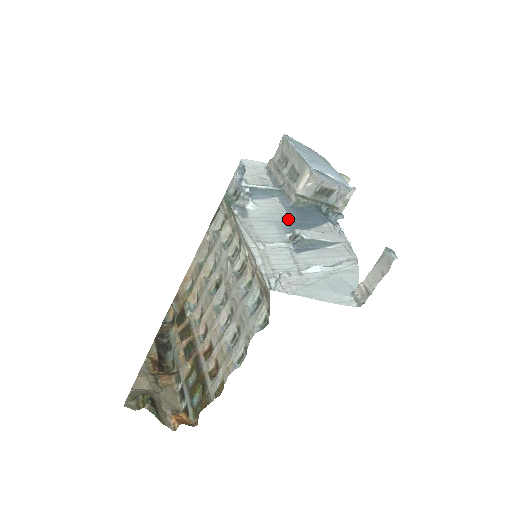
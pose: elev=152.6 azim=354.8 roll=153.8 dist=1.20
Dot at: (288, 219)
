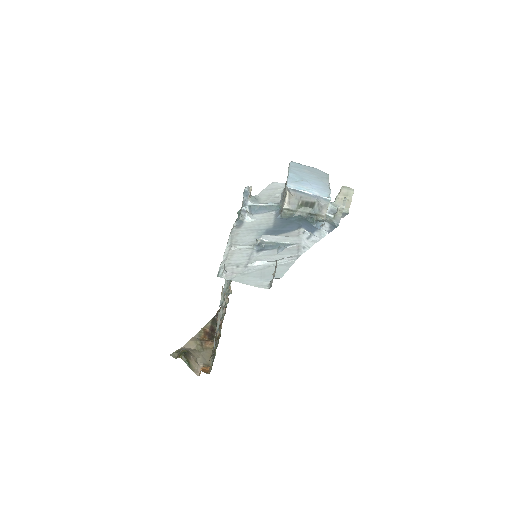
Dot at: (270, 228)
